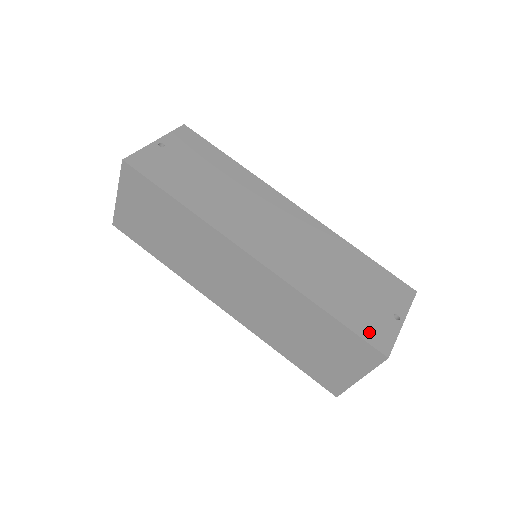
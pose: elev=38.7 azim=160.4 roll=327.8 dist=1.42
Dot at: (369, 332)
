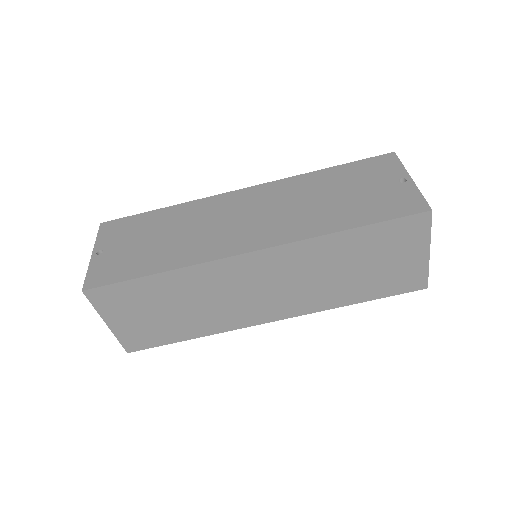
Dot at: (397, 209)
